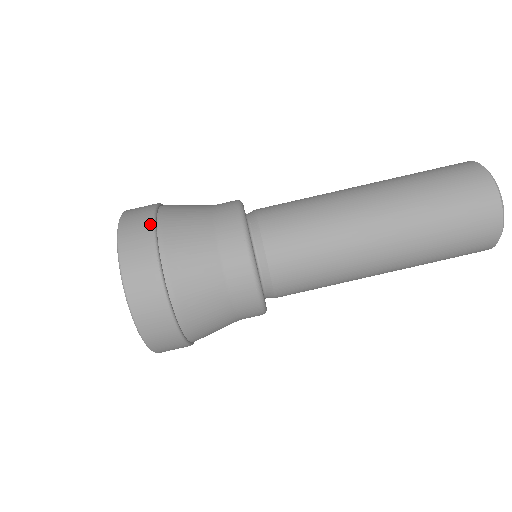
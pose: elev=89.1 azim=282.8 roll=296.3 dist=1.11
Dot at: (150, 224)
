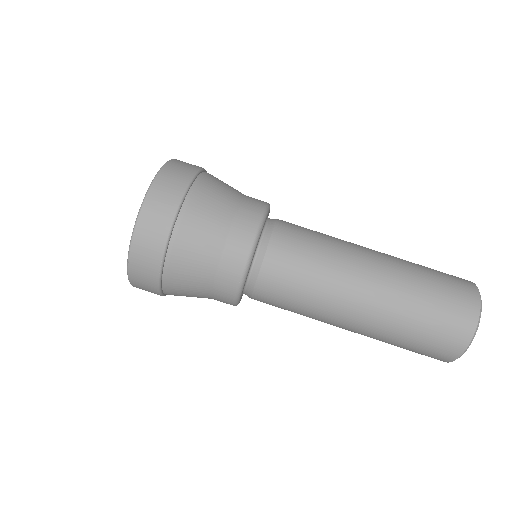
Dot at: (166, 232)
